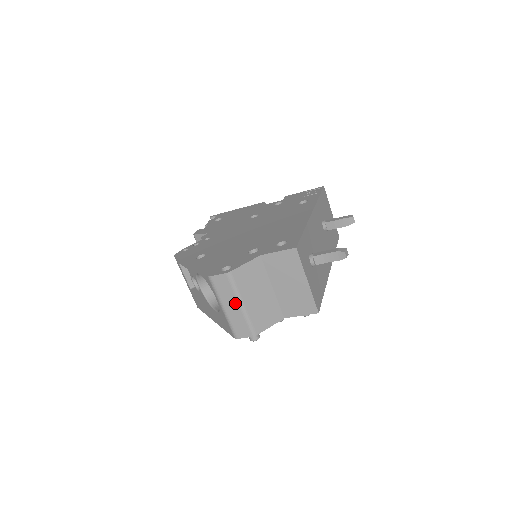
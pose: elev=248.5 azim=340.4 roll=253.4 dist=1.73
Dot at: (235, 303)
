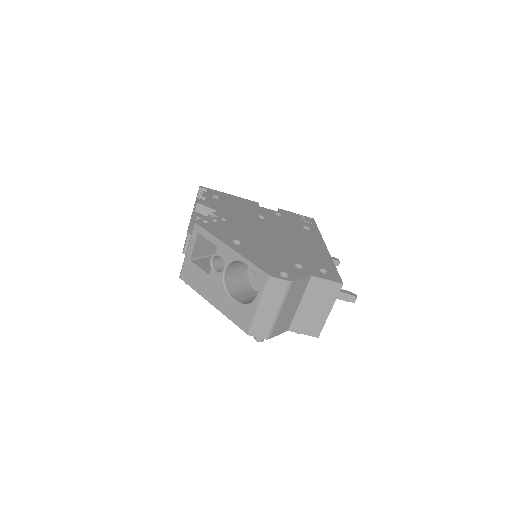
Dot at: (275, 307)
